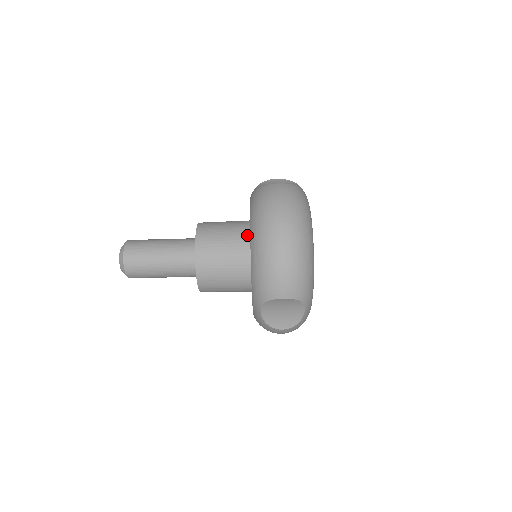
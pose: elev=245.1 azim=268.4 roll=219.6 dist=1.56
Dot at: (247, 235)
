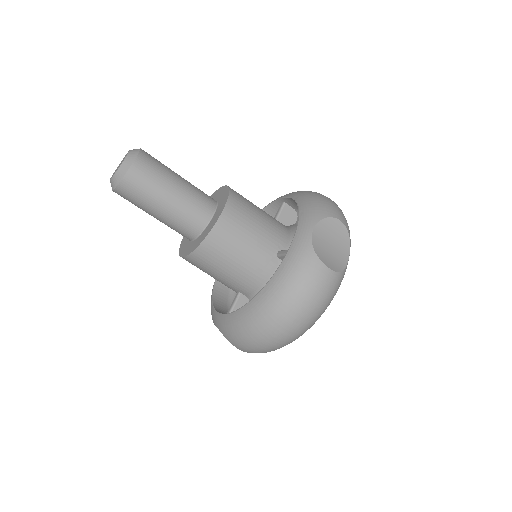
Dot at: (260, 265)
